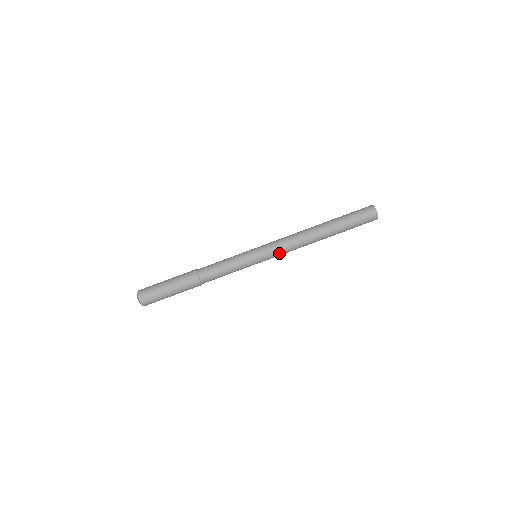
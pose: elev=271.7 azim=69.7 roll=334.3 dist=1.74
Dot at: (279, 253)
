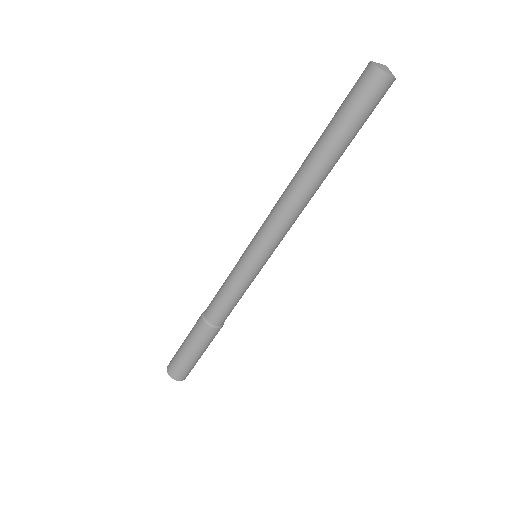
Dot at: (284, 236)
